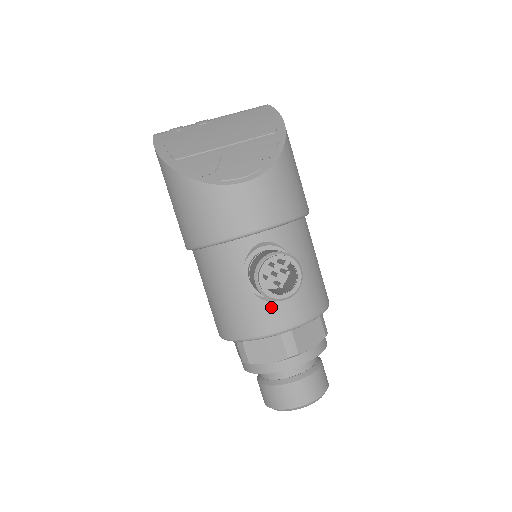
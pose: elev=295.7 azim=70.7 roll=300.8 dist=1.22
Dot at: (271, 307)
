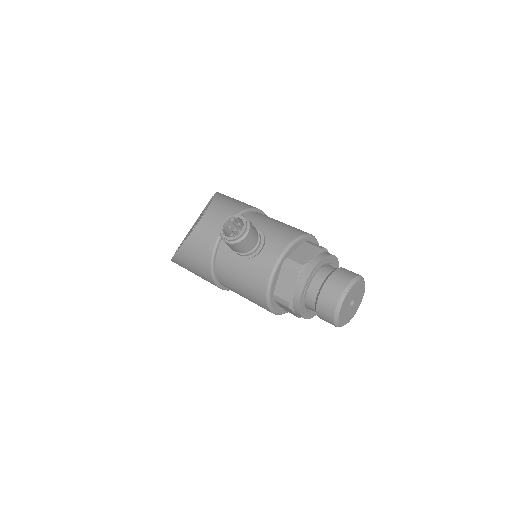
Dot at: (261, 256)
